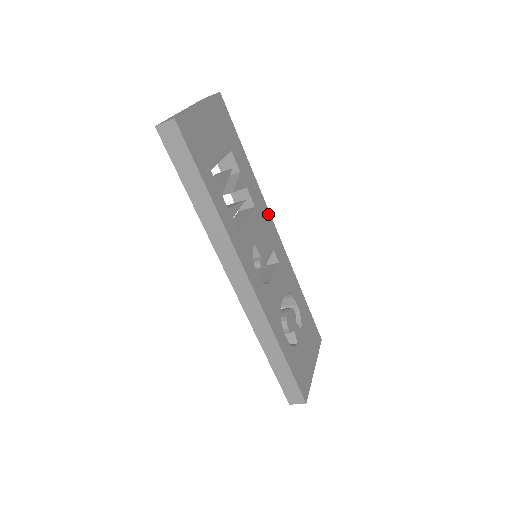
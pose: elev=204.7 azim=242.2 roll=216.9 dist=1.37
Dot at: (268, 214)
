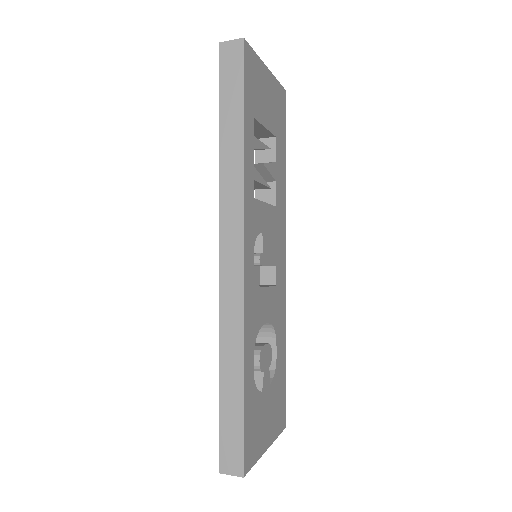
Dot at: (284, 231)
